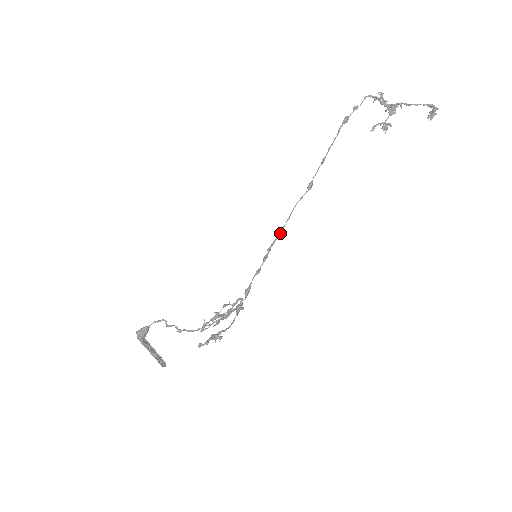
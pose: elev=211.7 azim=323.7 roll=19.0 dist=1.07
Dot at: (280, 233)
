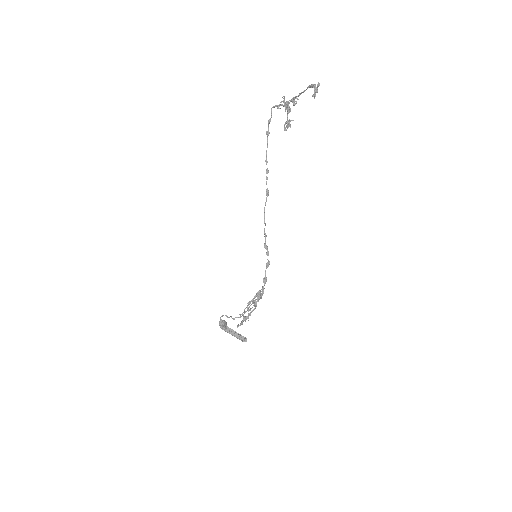
Dot at: (265, 234)
